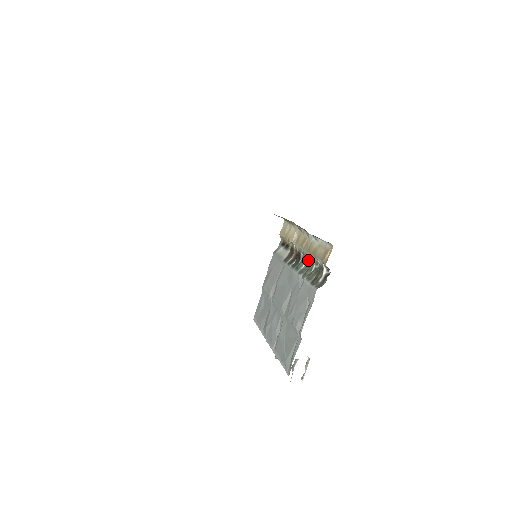
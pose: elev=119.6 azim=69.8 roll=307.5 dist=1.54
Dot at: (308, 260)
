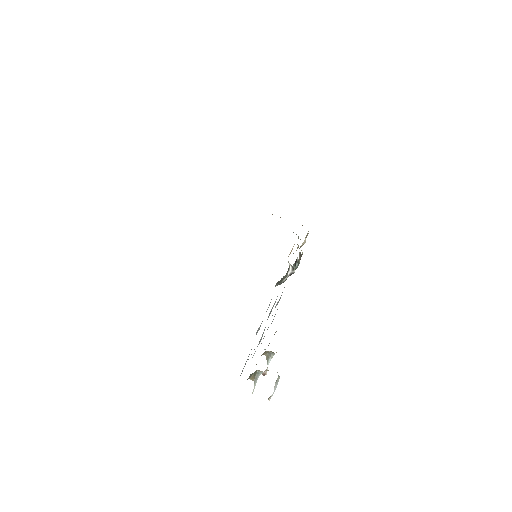
Dot at: (297, 264)
